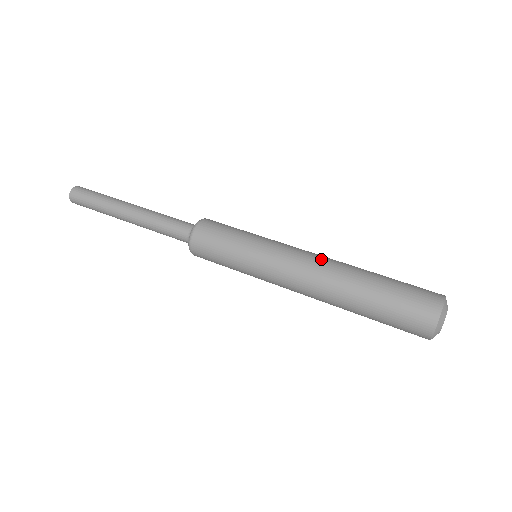
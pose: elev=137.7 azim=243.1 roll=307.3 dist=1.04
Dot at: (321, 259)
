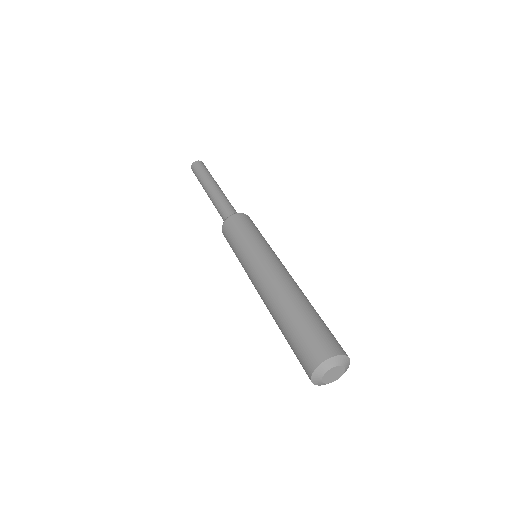
Dot at: (267, 286)
